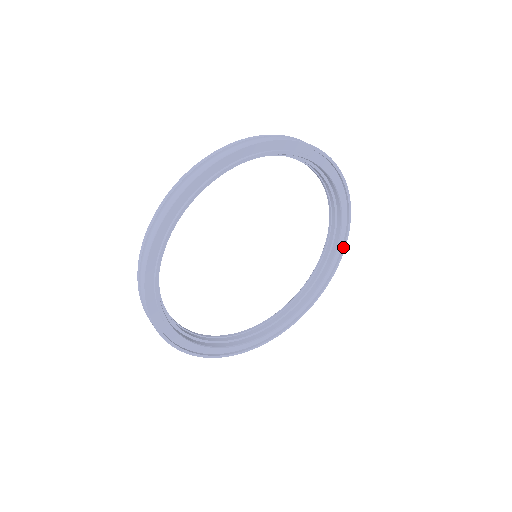
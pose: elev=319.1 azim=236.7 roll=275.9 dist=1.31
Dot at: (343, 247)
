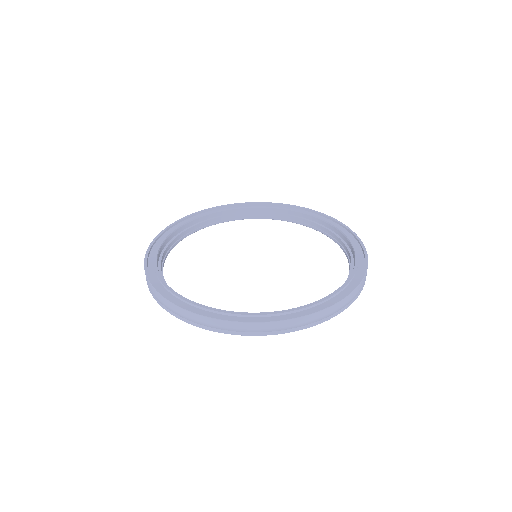
Dot at: (364, 267)
